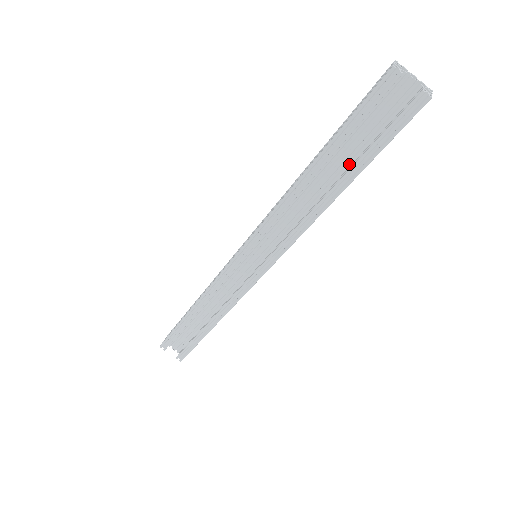
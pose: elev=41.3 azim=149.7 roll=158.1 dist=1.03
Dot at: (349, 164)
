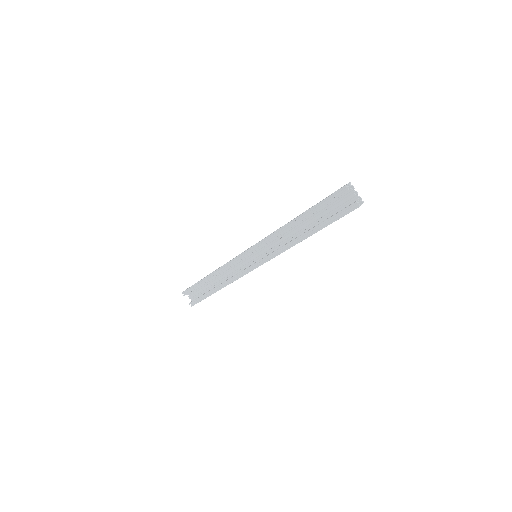
Dot at: (317, 224)
